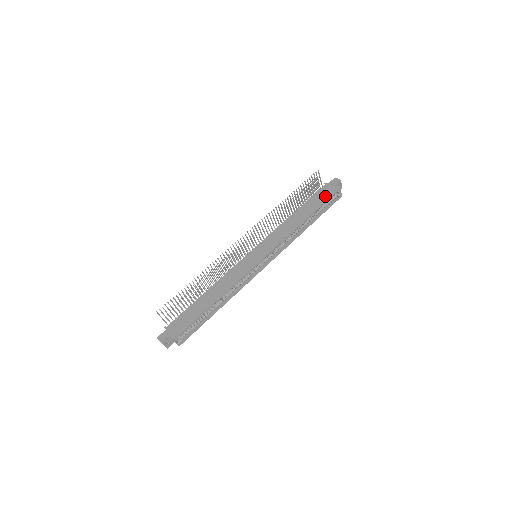
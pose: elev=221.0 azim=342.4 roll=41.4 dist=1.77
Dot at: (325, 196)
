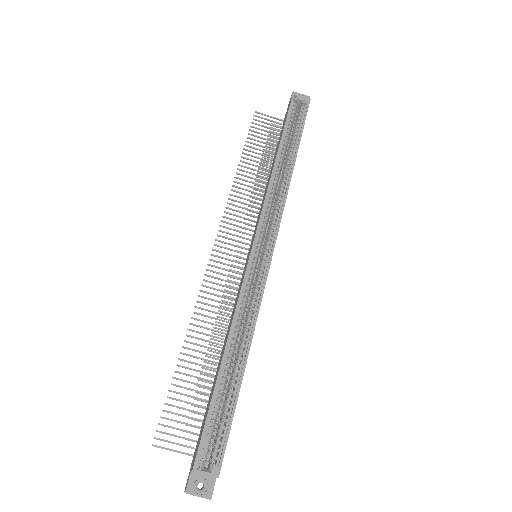
Dot at: (285, 119)
